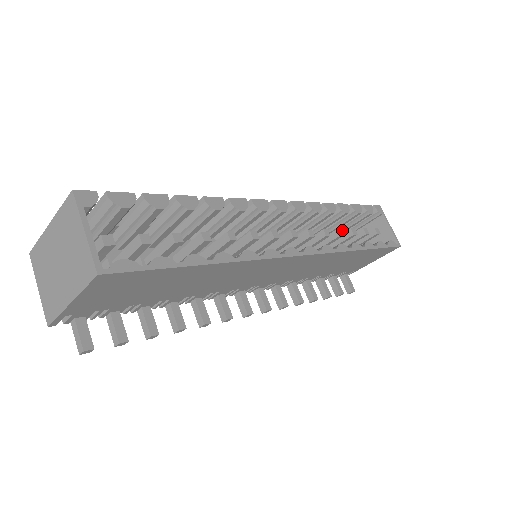
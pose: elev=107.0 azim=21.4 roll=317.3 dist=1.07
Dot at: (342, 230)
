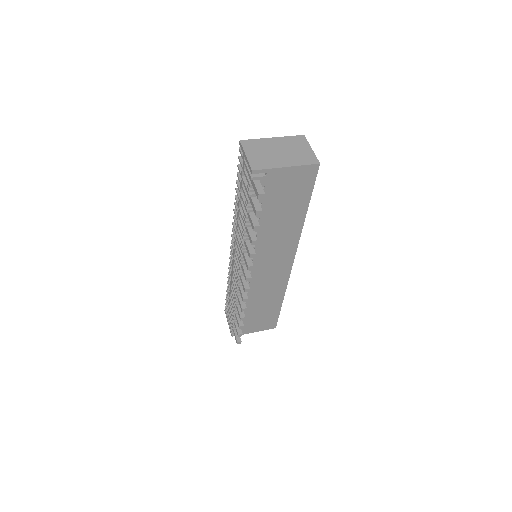
Dot at: occluded
